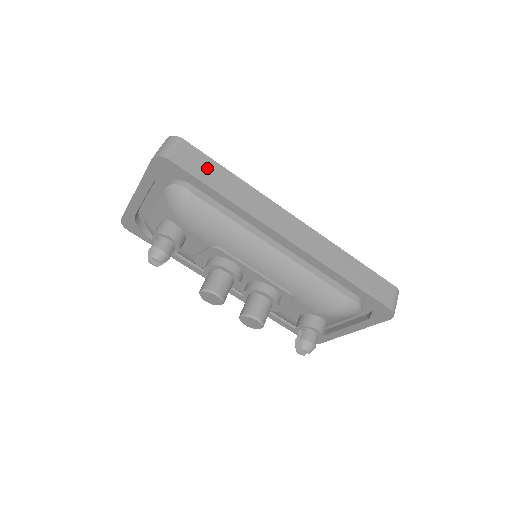
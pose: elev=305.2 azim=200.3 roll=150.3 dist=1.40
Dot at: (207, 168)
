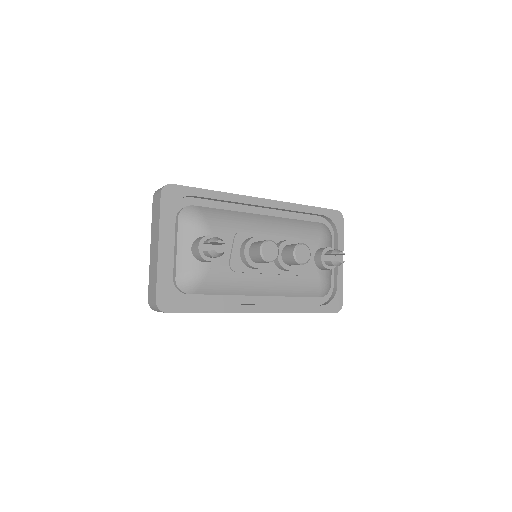
Dot at: occluded
